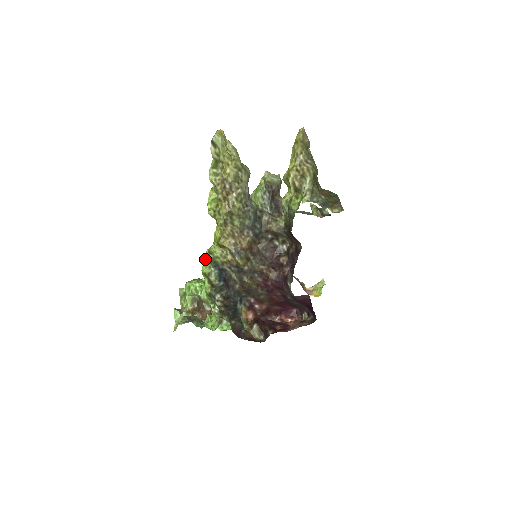
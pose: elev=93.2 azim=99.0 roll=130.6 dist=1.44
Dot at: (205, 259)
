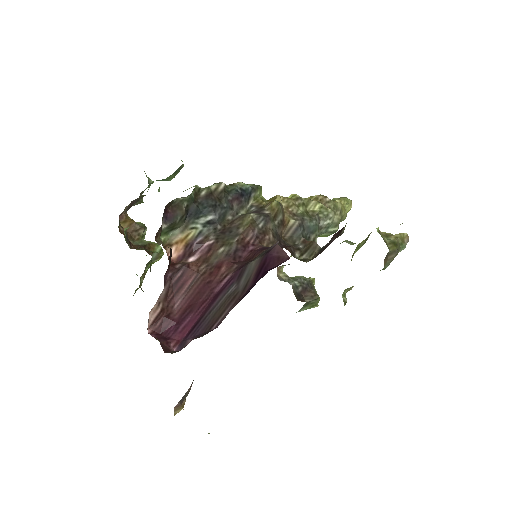
Dot at: occluded
